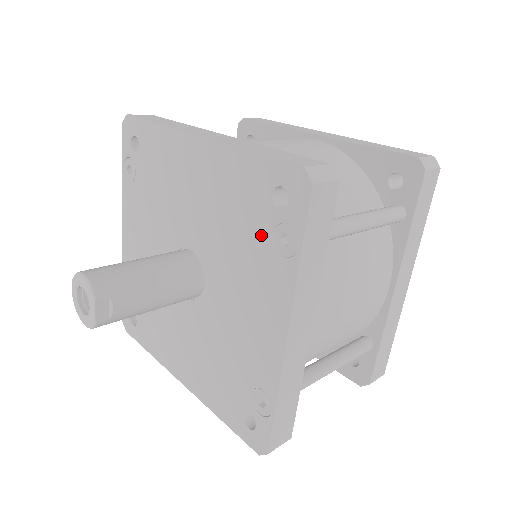
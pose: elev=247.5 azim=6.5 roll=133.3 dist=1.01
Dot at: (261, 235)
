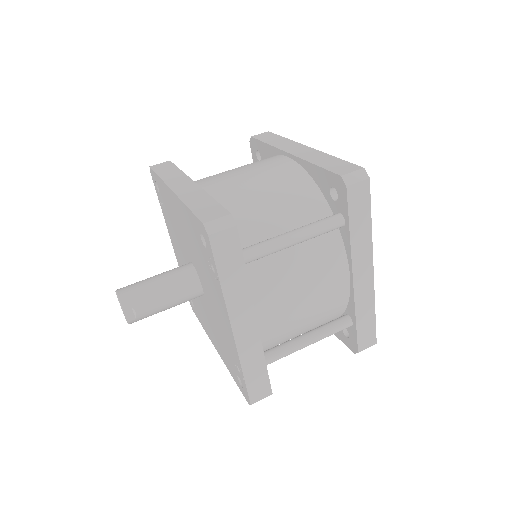
Dot at: (206, 262)
